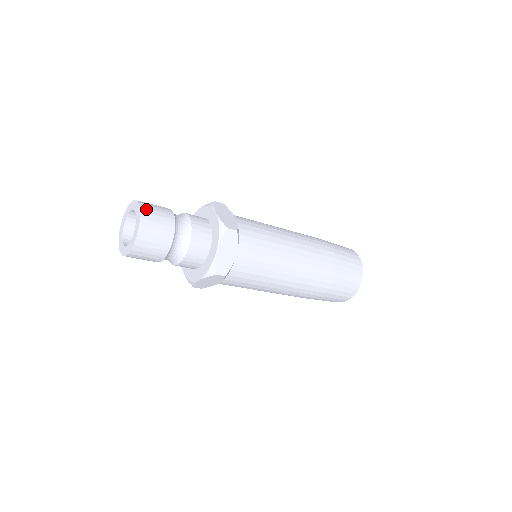
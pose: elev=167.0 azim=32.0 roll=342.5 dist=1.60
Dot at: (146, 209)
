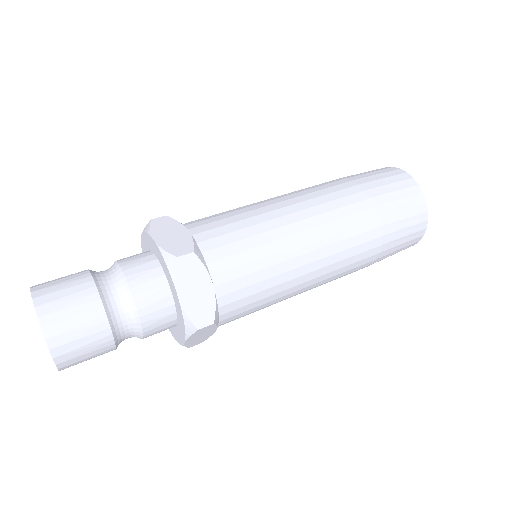
Dot at: (44, 297)
